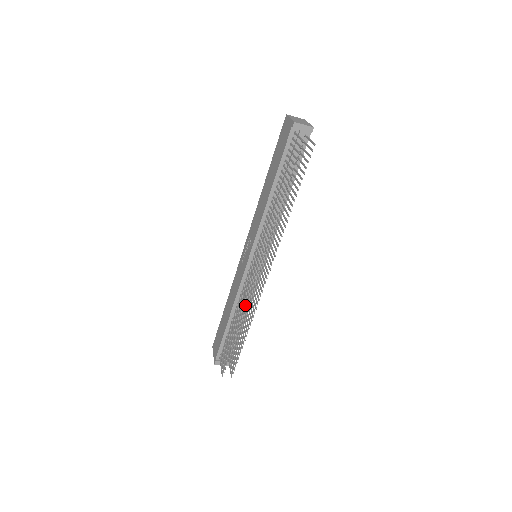
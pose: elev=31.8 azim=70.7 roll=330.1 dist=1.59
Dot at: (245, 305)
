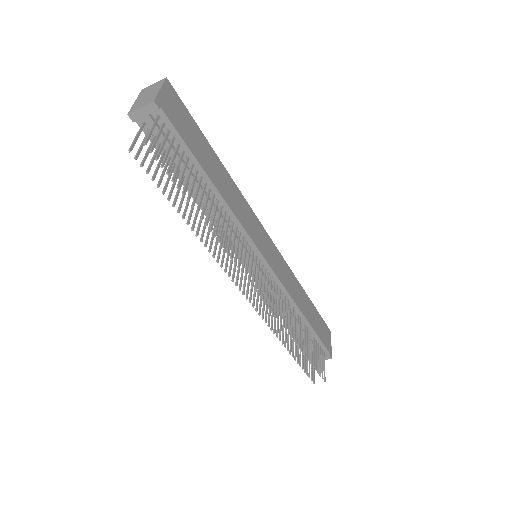
Dot at: occluded
